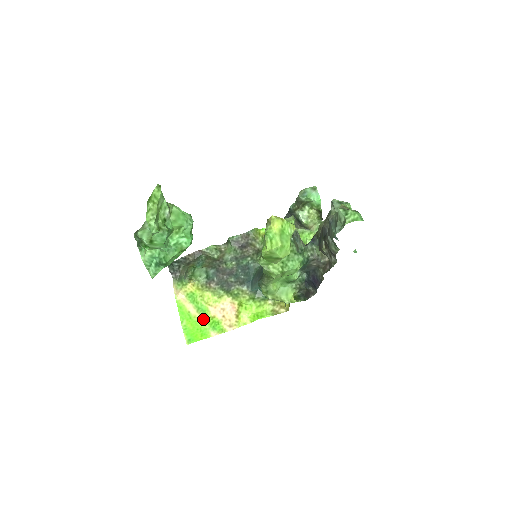
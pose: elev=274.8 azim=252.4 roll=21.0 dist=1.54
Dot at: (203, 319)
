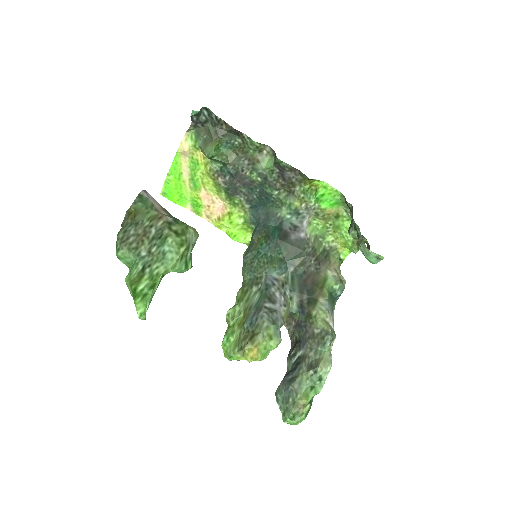
Dot at: (190, 190)
